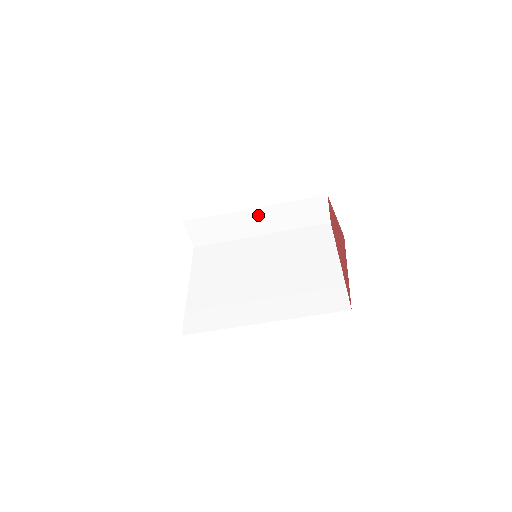
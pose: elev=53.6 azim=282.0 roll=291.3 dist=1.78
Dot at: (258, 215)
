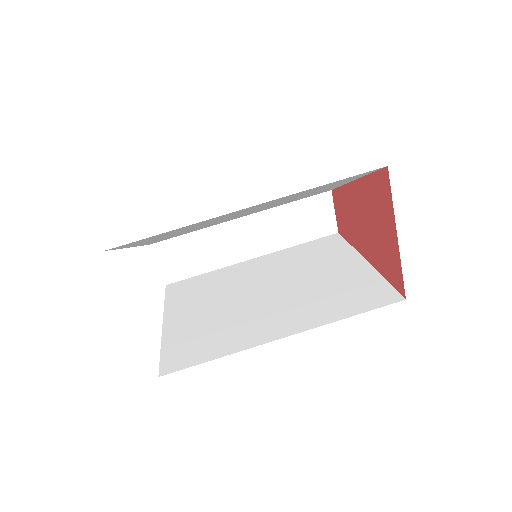
Dot at: (247, 227)
